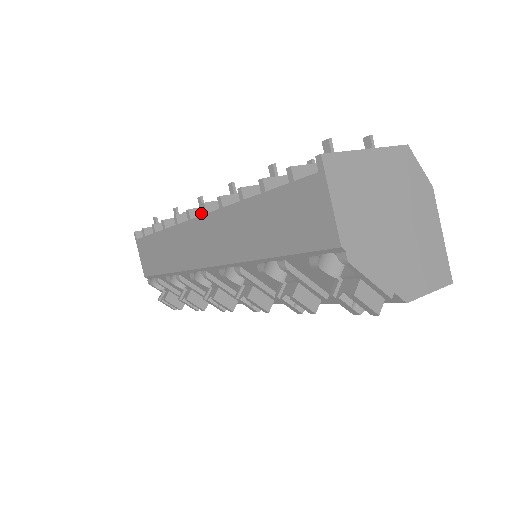
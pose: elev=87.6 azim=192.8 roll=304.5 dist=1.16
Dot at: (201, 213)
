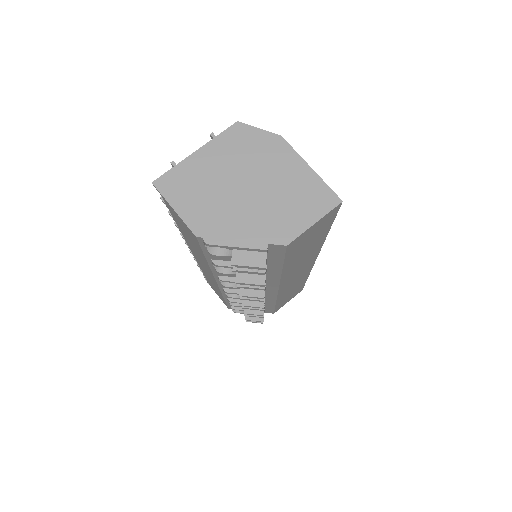
Dot at: occluded
